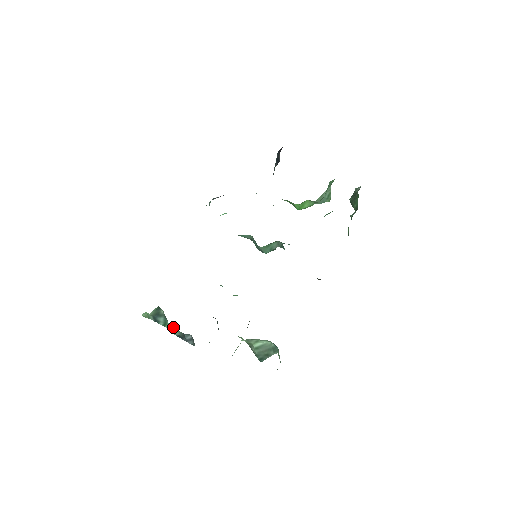
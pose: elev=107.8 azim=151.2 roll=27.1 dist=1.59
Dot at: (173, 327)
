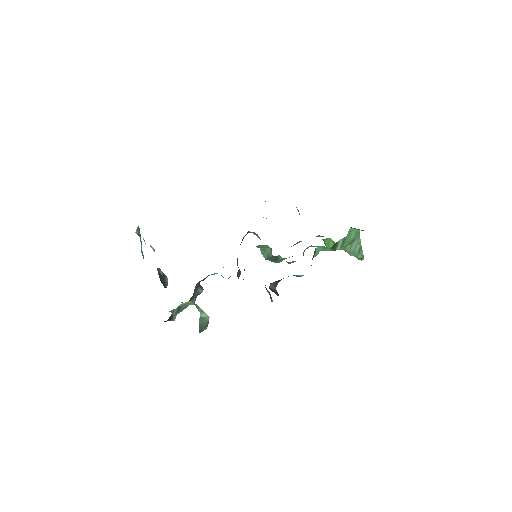
Dot at: occluded
